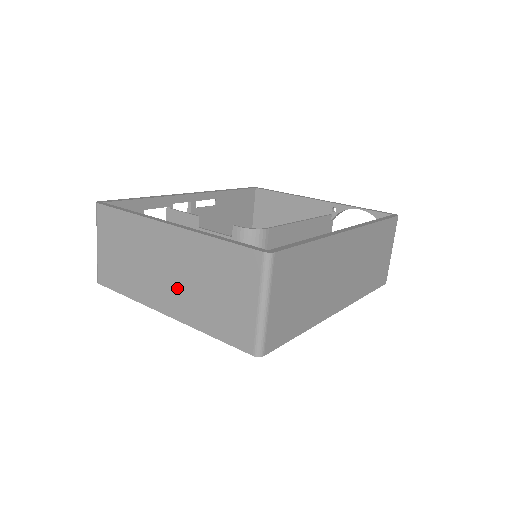
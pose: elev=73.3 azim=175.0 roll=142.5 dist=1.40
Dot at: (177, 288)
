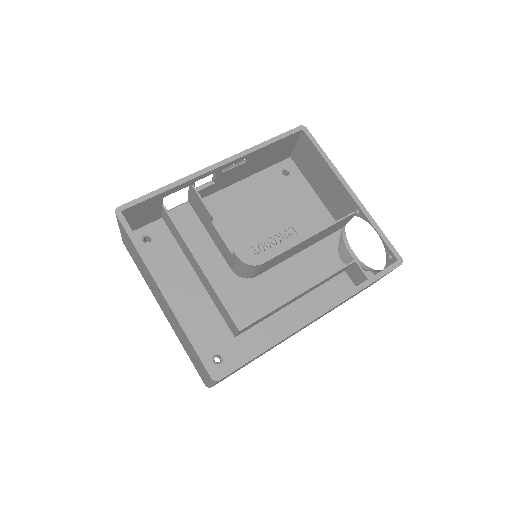
Dot at: (168, 316)
